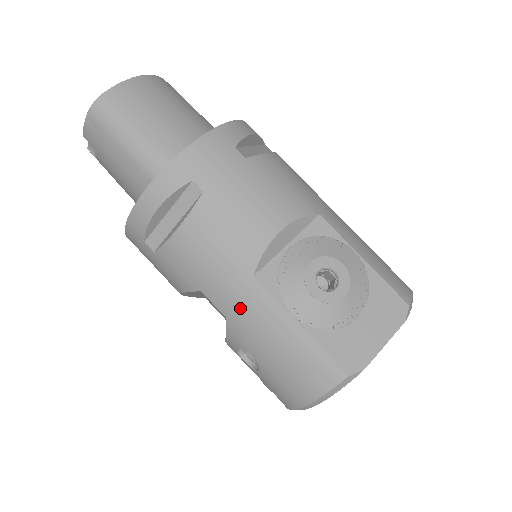
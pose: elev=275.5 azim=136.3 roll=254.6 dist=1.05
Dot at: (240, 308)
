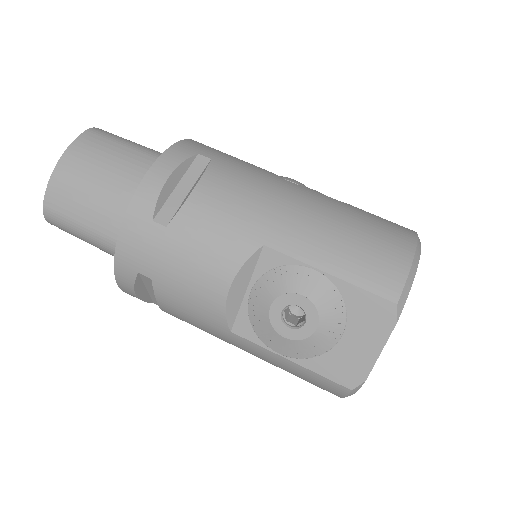
Dot at: (241, 348)
